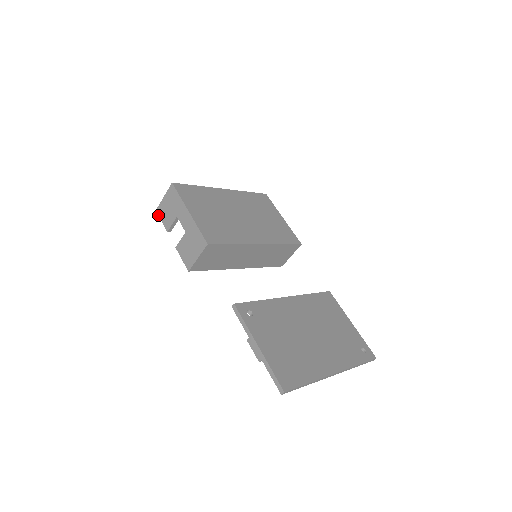
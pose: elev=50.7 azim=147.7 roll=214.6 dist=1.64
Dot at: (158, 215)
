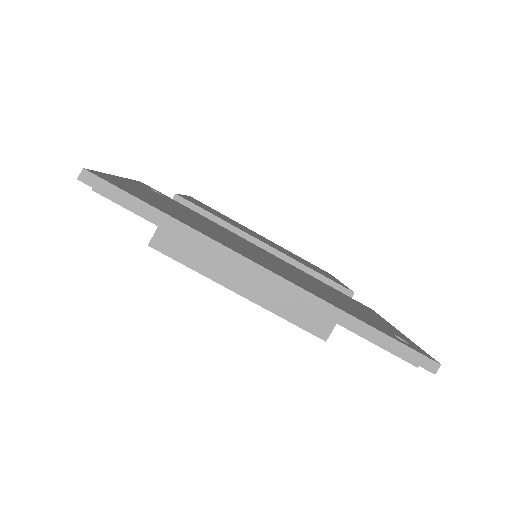
Dot at: occluded
